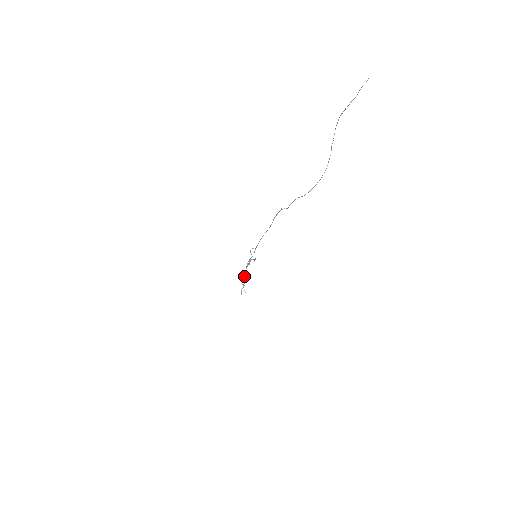
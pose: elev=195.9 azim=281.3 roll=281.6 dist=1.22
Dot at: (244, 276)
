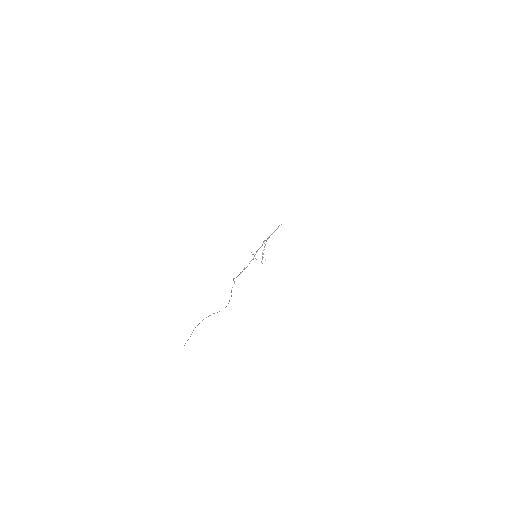
Dot at: occluded
